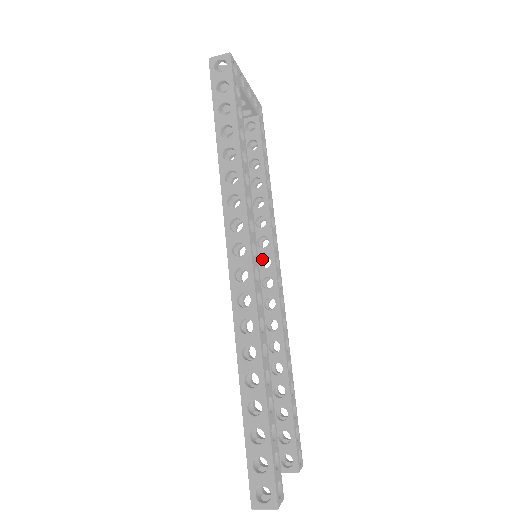
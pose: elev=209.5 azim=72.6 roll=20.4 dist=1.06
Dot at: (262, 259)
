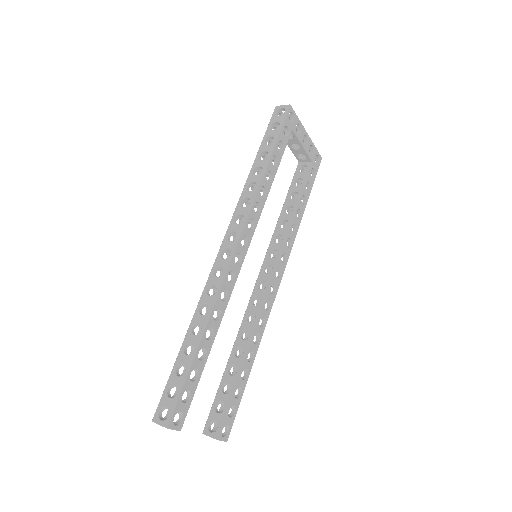
Dot at: (270, 268)
